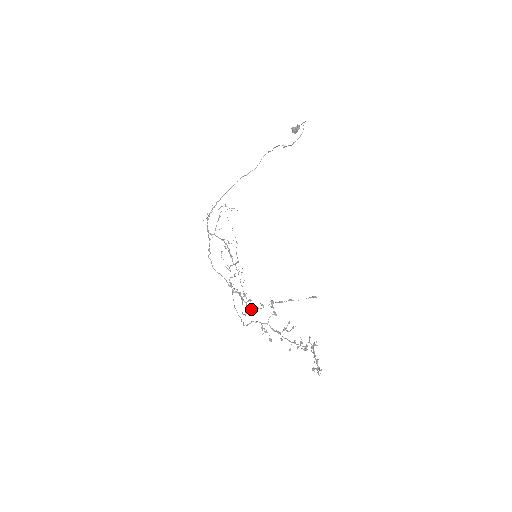
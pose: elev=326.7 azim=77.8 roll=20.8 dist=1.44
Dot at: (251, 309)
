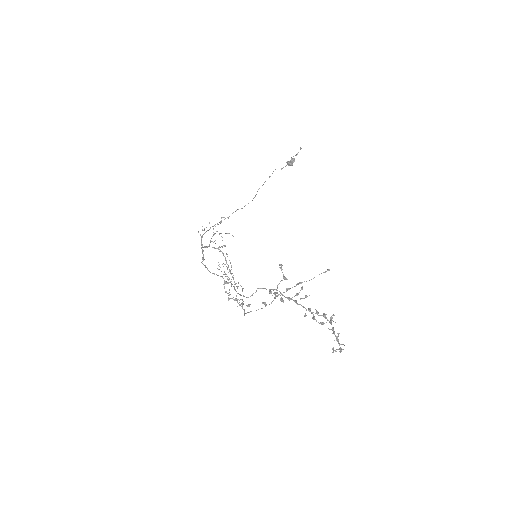
Dot at: (251, 311)
